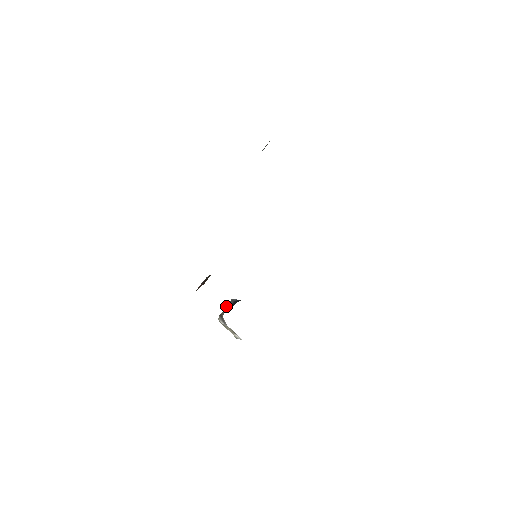
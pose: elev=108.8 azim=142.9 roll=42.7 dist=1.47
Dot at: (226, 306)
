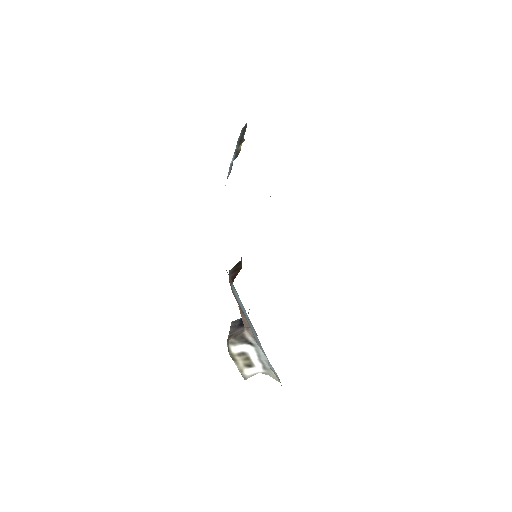
Dot at: (229, 331)
